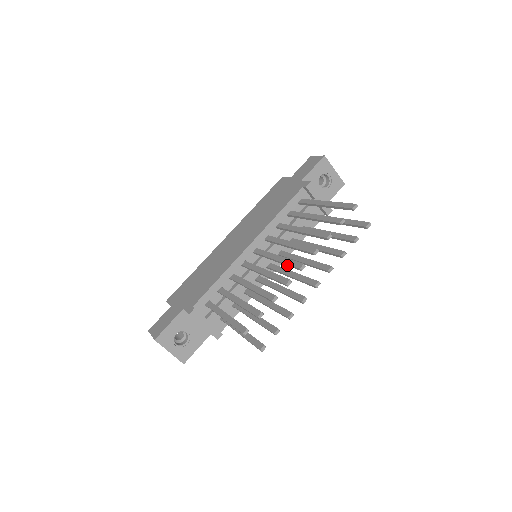
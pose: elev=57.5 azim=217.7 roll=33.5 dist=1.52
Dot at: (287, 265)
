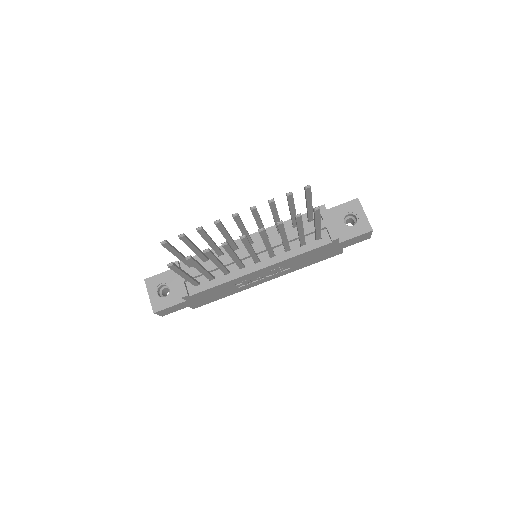
Dot at: (237, 224)
